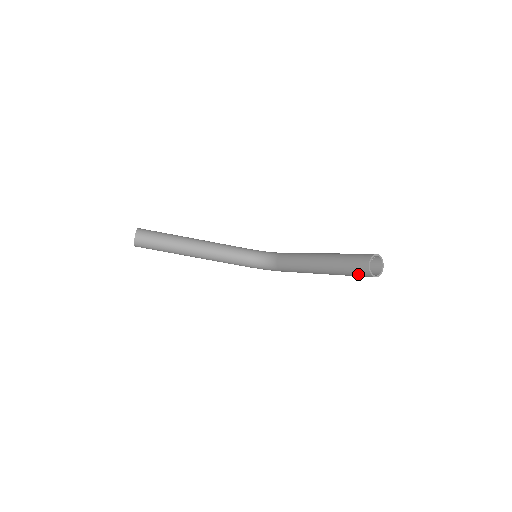
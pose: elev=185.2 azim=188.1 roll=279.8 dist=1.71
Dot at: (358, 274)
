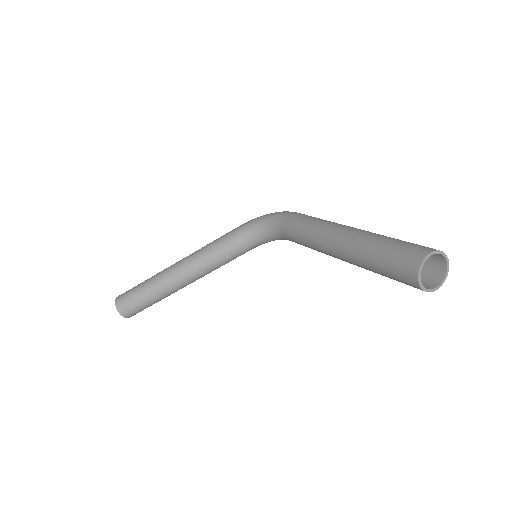
Dot at: occluded
